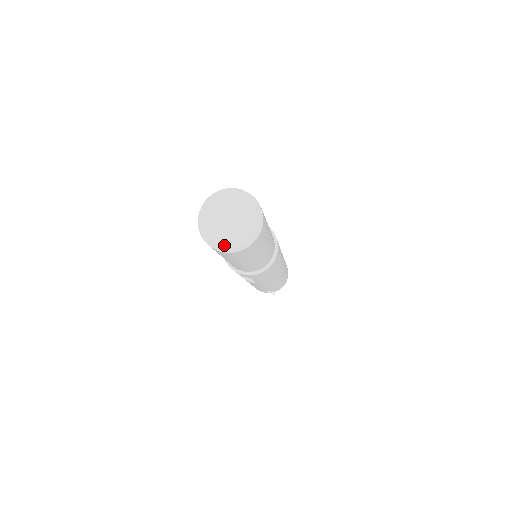
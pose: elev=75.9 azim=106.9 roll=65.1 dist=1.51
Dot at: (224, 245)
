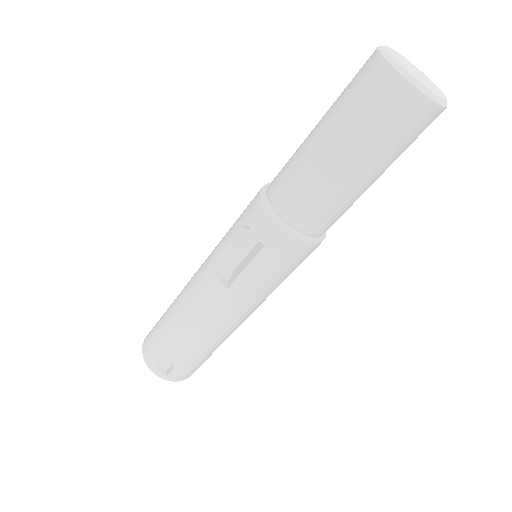
Dot at: (410, 73)
